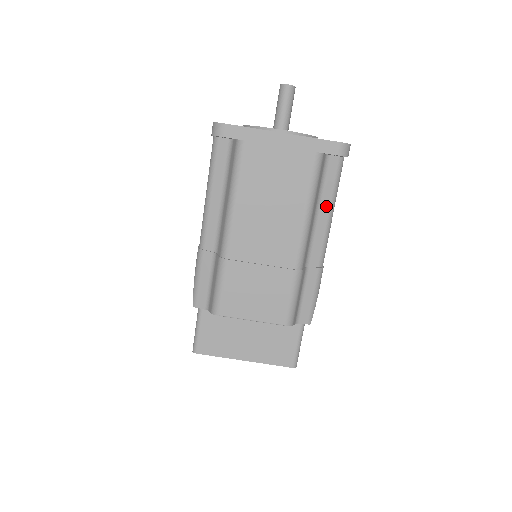
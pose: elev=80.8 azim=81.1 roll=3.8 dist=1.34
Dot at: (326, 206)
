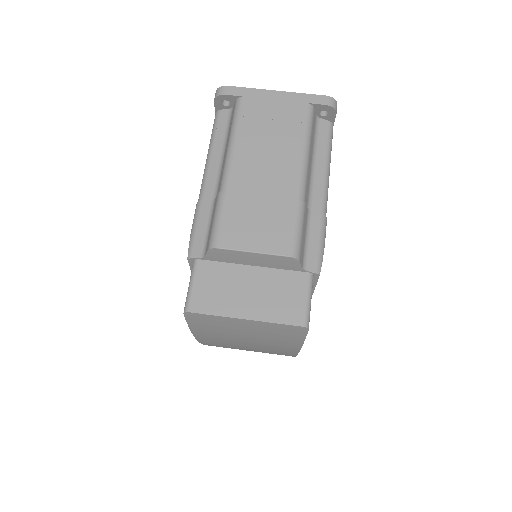
Dot at: (322, 159)
